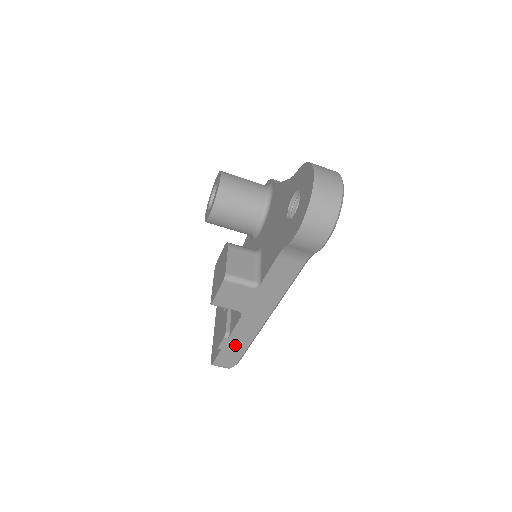
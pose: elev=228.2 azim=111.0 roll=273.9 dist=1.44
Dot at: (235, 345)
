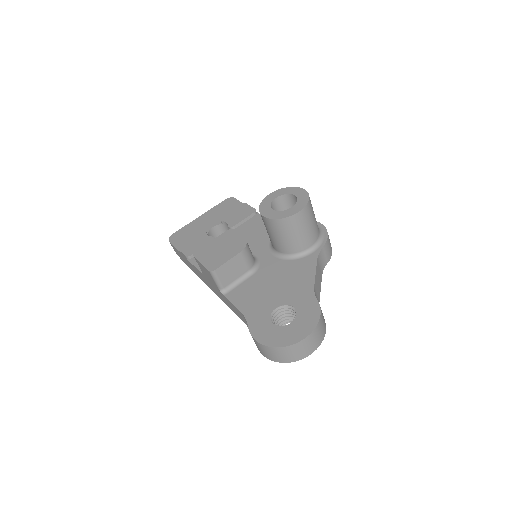
Dot at: (187, 262)
